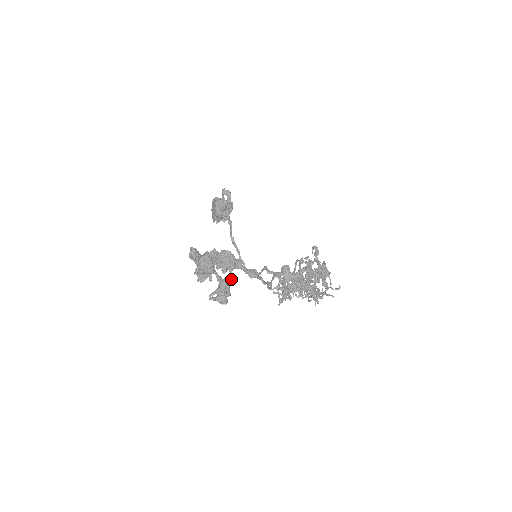
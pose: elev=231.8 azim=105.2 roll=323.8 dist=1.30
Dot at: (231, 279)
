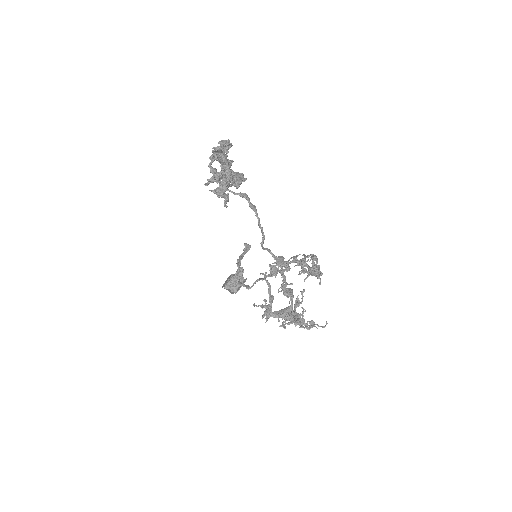
Dot at: (235, 185)
